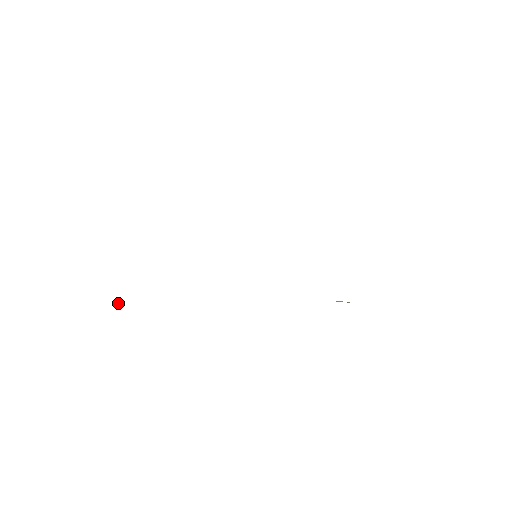
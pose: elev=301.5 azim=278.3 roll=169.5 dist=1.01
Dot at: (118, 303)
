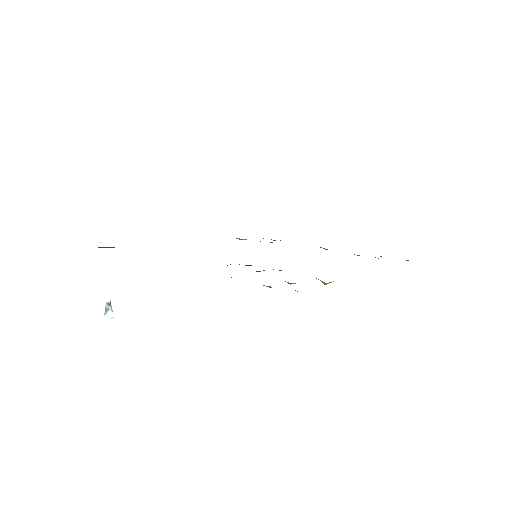
Dot at: (111, 306)
